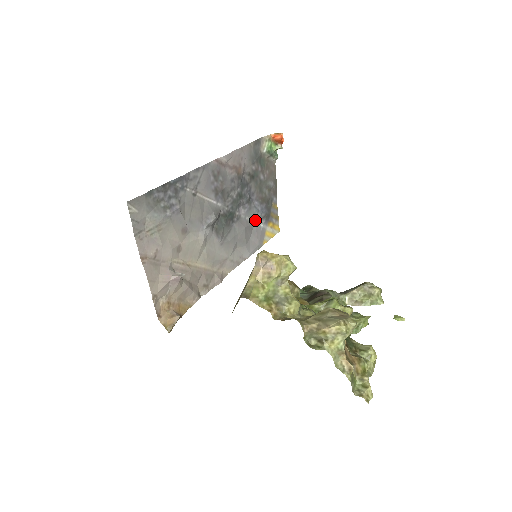
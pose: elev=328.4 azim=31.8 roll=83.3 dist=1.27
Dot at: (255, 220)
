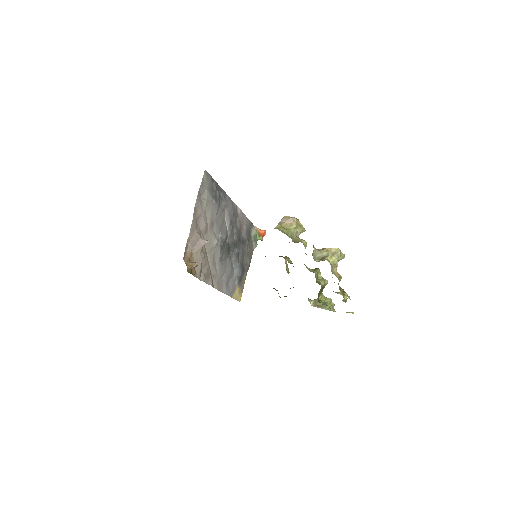
Dot at: (235, 273)
